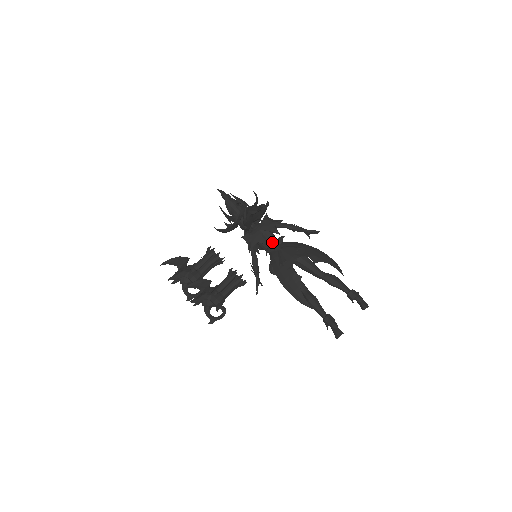
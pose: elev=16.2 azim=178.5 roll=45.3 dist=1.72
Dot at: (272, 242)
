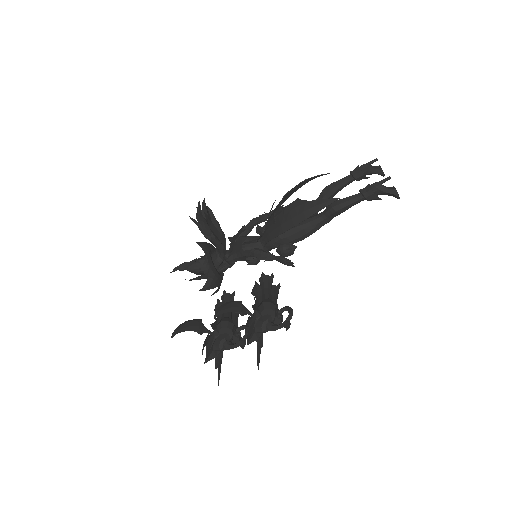
Dot at: (255, 238)
